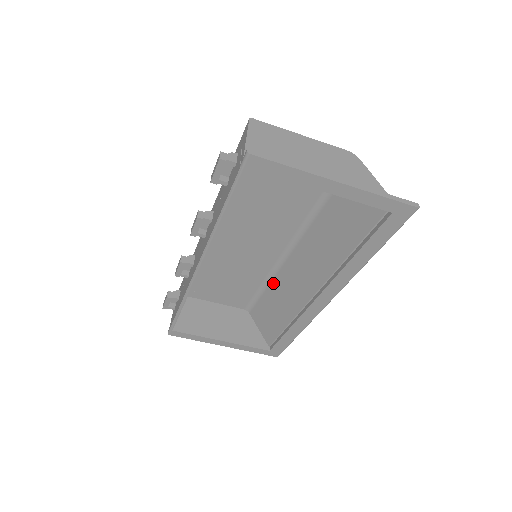
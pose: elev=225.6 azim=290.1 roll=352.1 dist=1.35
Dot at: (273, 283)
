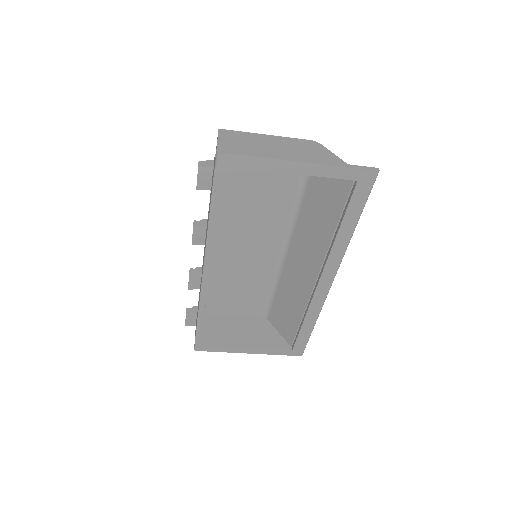
Dot at: (280, 283)
